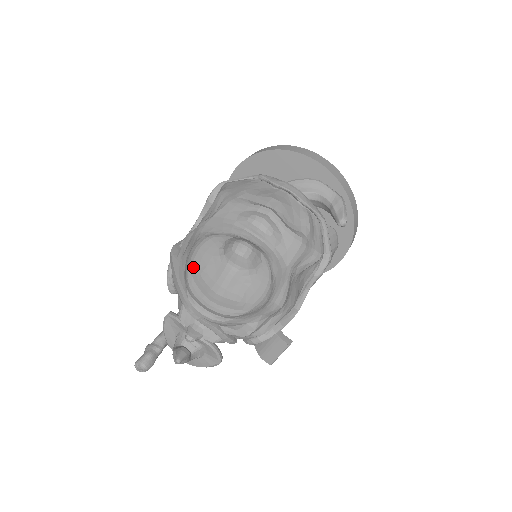
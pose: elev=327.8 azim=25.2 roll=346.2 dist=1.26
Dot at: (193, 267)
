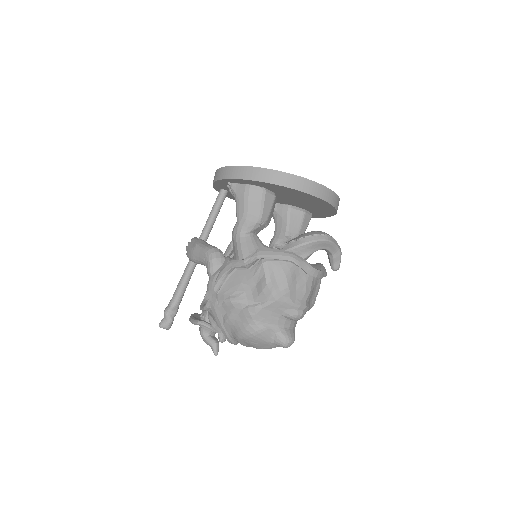
Dot at: (247, 340)
